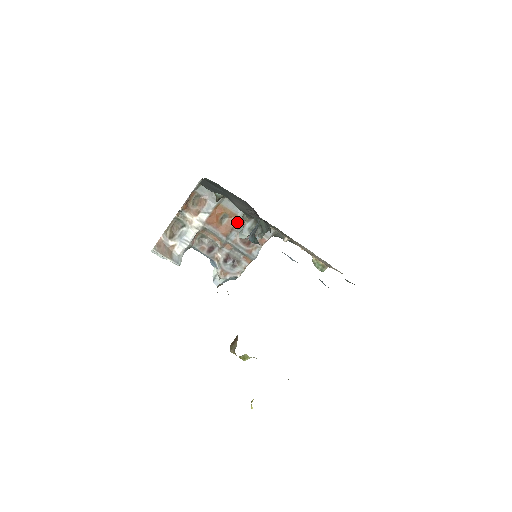
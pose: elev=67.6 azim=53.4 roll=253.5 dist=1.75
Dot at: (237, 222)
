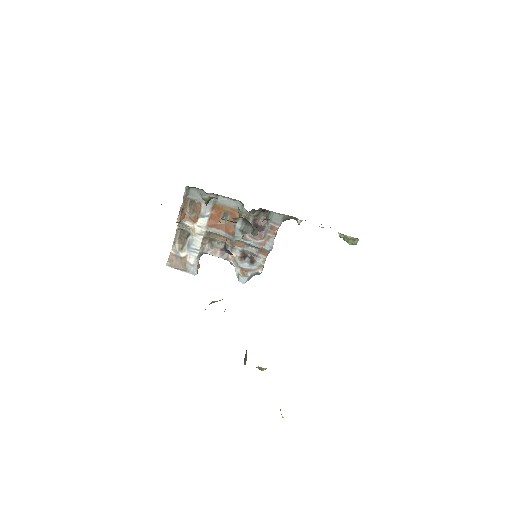
Dot at: occluded
